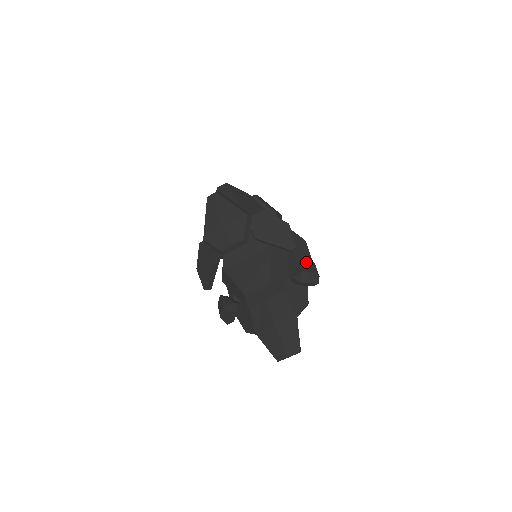
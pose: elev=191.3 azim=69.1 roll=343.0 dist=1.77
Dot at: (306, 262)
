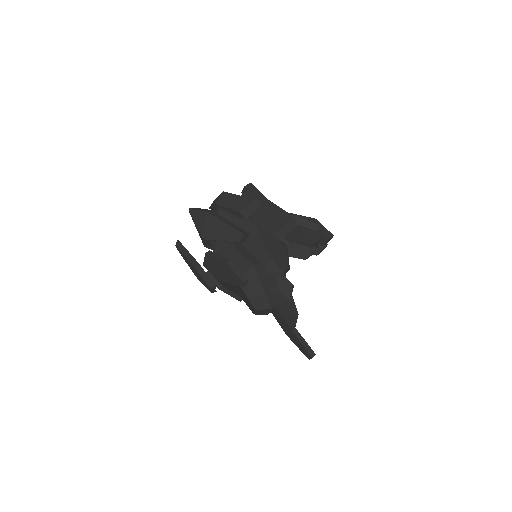
Dot at: (268, 282)
